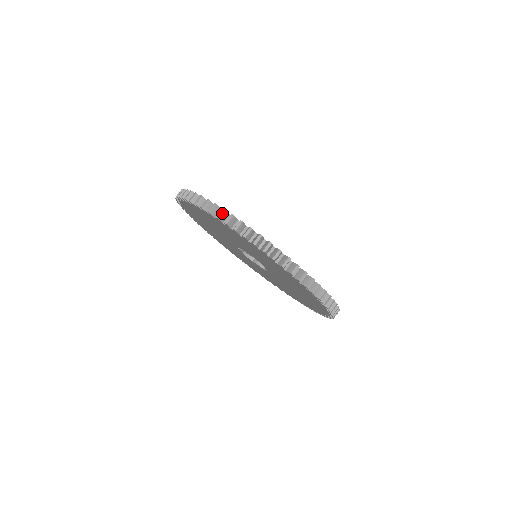
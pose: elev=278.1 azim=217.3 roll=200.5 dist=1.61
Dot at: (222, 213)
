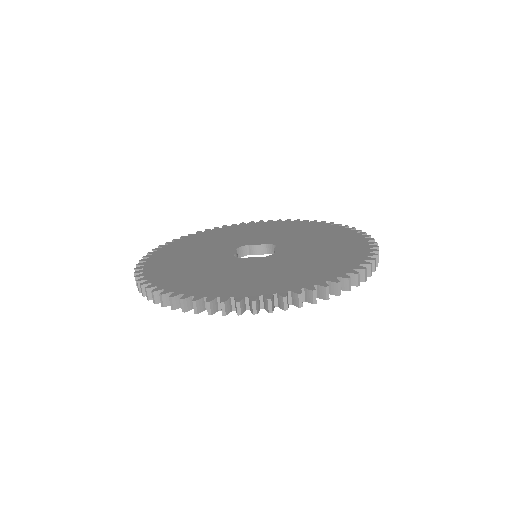
Dot at: (240, 307)
